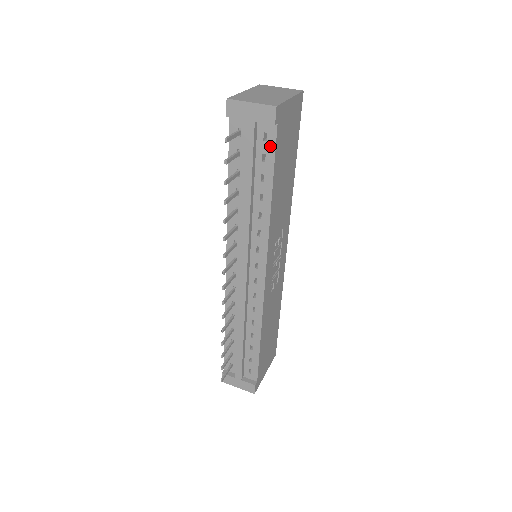
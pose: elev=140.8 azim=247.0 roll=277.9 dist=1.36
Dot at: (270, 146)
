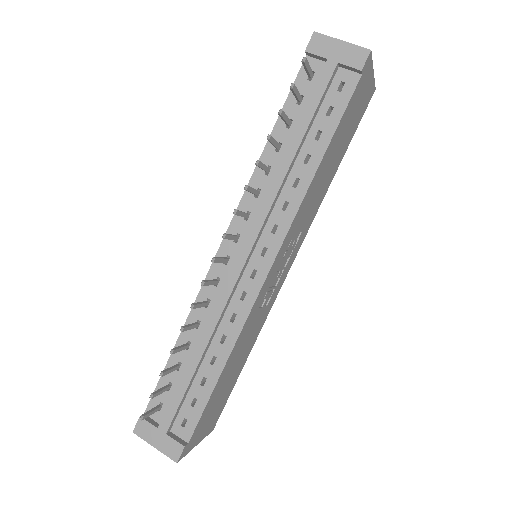
Dot at: (343, 98)
